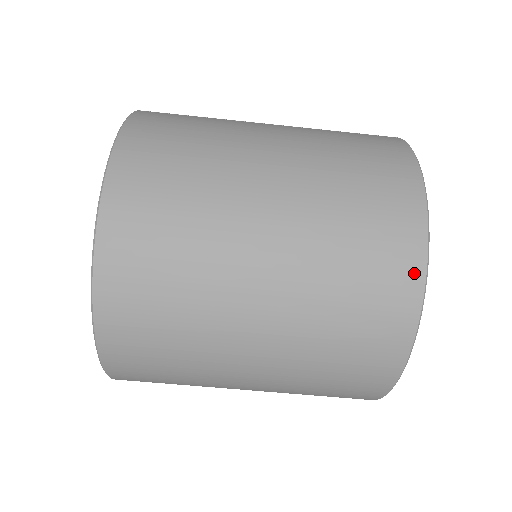
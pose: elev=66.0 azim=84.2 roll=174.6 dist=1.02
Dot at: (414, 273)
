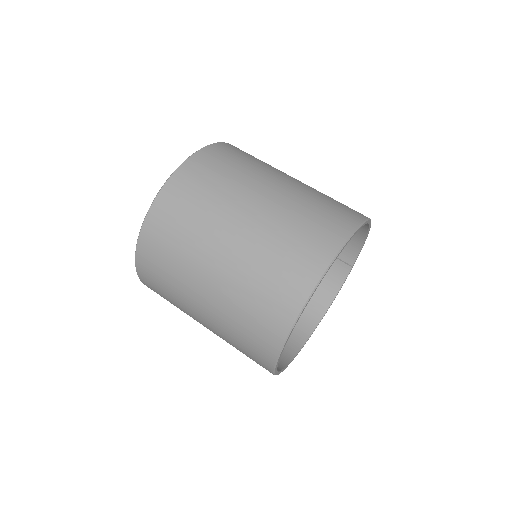
Dot at: (363, 215)
